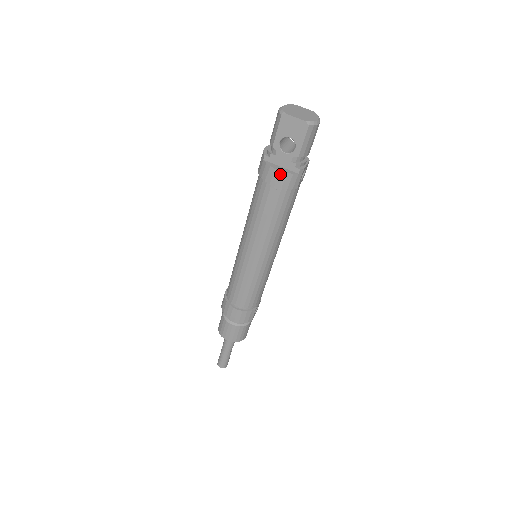
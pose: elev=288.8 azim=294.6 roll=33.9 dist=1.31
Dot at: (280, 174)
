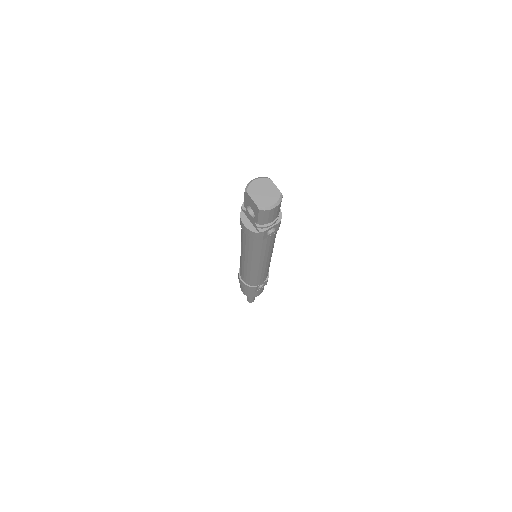
Dot at: (245, 228)
